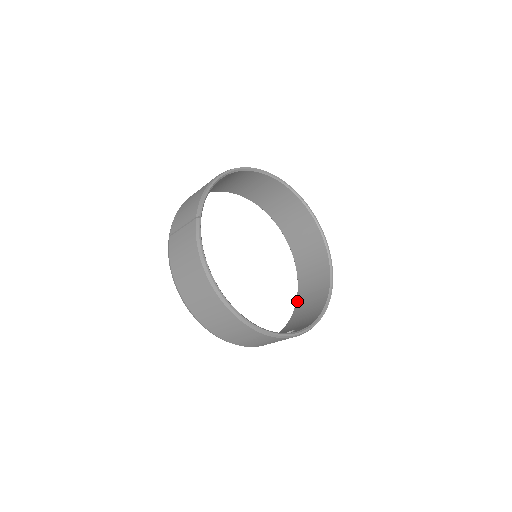
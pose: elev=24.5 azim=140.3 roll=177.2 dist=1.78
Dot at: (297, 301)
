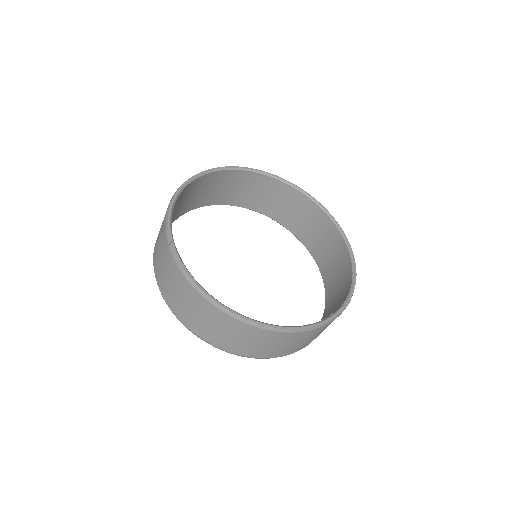
Dot at: (324, 283)
